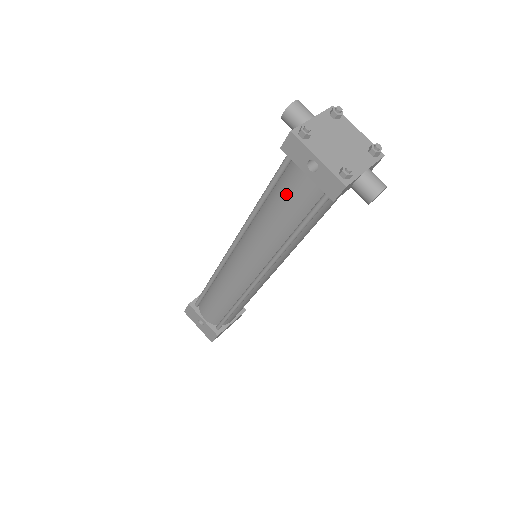
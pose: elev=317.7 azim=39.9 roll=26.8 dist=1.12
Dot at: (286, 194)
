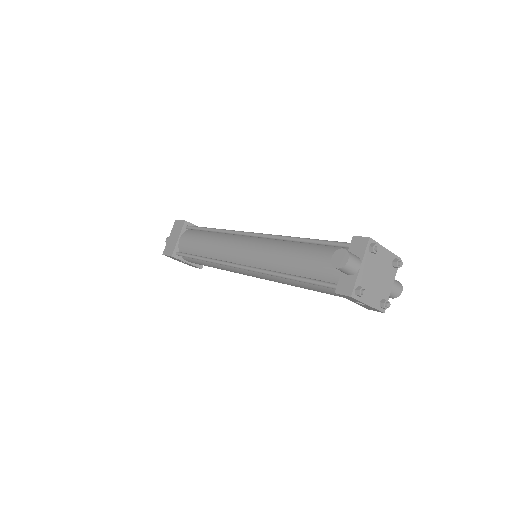
Dot at: (324, 292)
